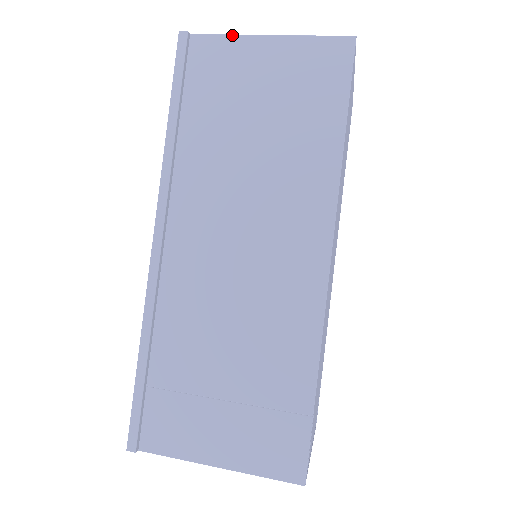
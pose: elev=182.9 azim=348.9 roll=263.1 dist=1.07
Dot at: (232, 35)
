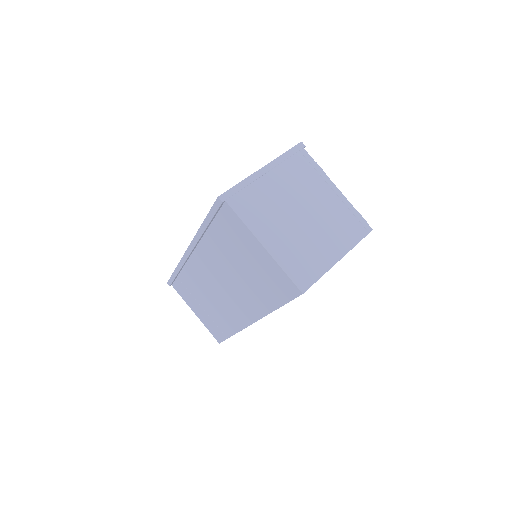
Dot at: (246, 226)
